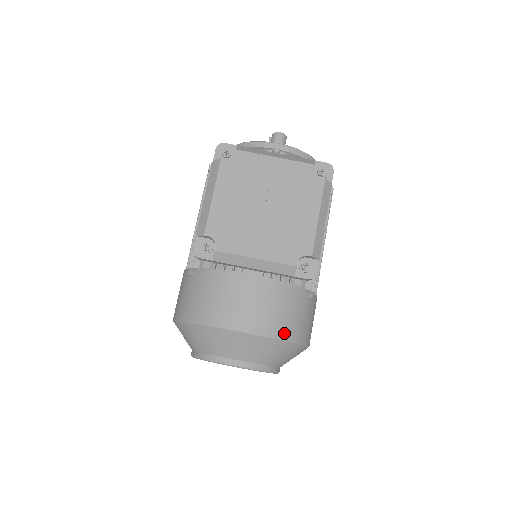
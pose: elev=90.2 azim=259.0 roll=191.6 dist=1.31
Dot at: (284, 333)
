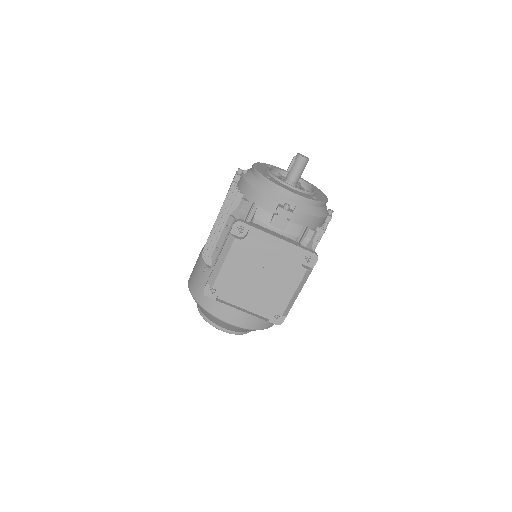
Dot at: (258, 326)
